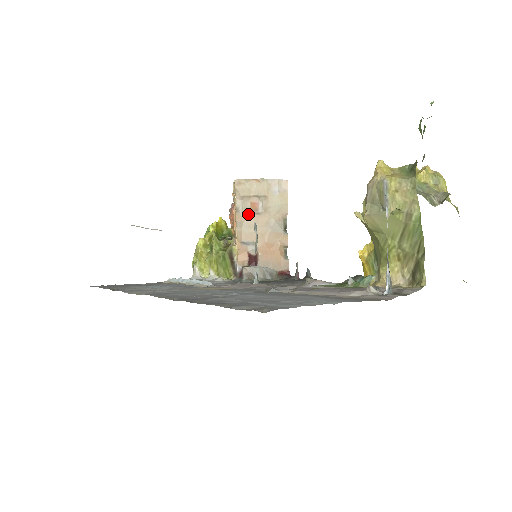
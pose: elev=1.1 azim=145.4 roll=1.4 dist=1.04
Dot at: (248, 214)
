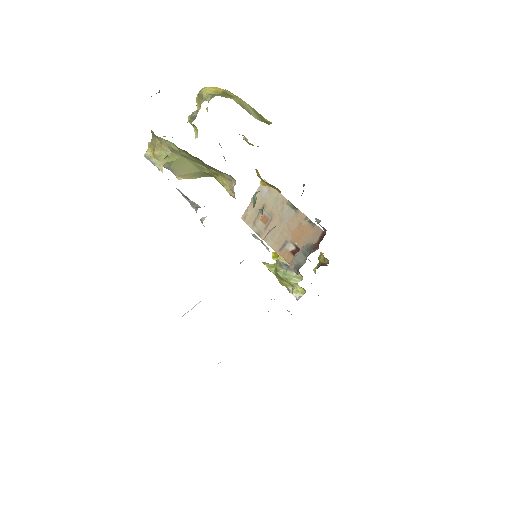
Dot at: (266, 229)
